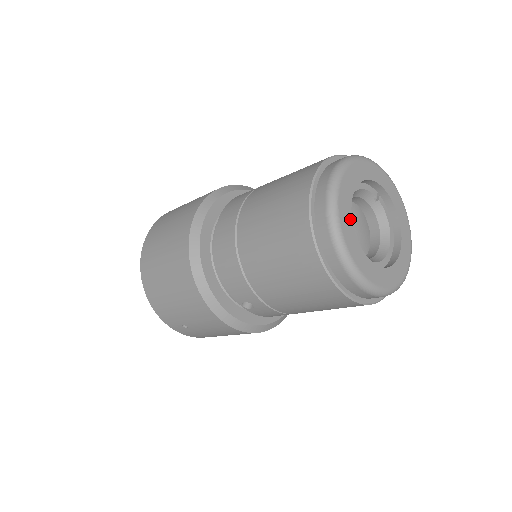
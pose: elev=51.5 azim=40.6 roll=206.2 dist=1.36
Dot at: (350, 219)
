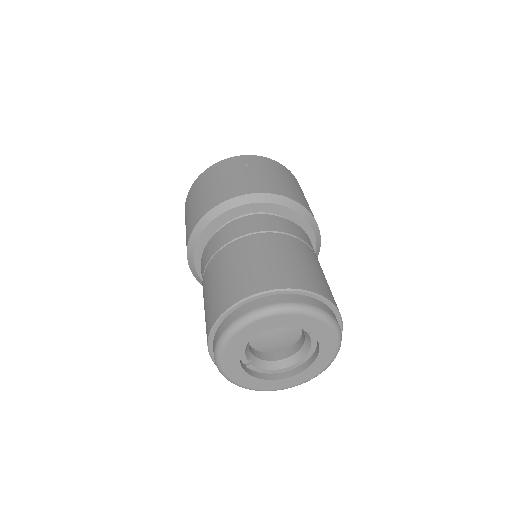
Dot at: (240, 348)
